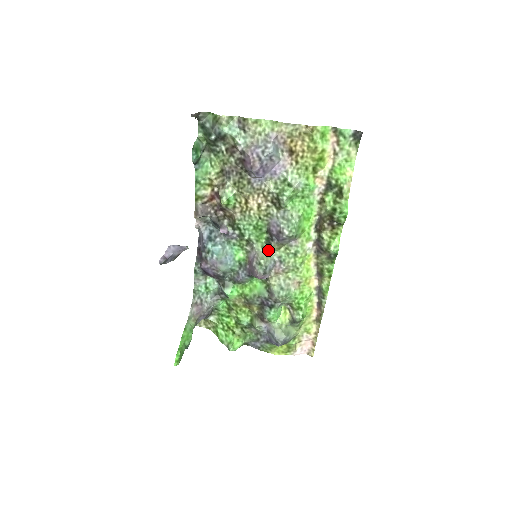
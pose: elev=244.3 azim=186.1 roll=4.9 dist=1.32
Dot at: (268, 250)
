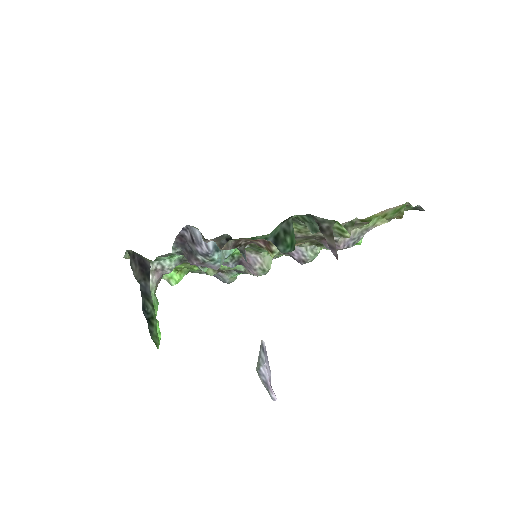
Dot at: occluded
